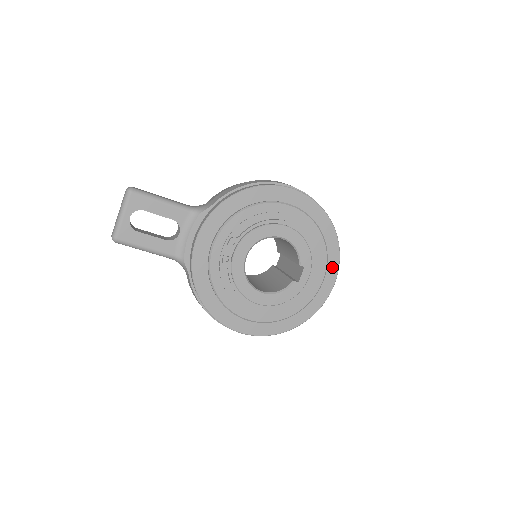
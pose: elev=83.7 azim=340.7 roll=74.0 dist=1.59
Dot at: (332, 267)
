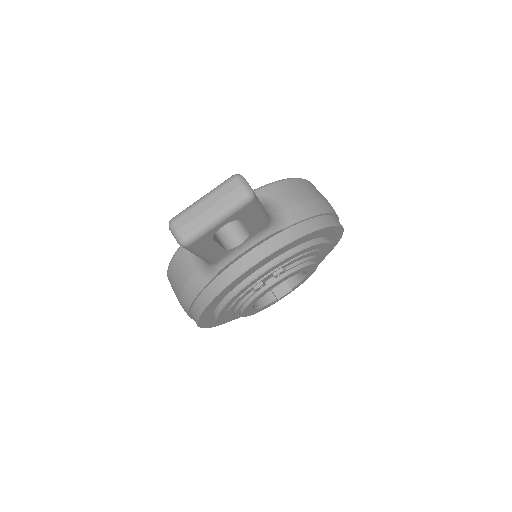
Dot at: occluded
